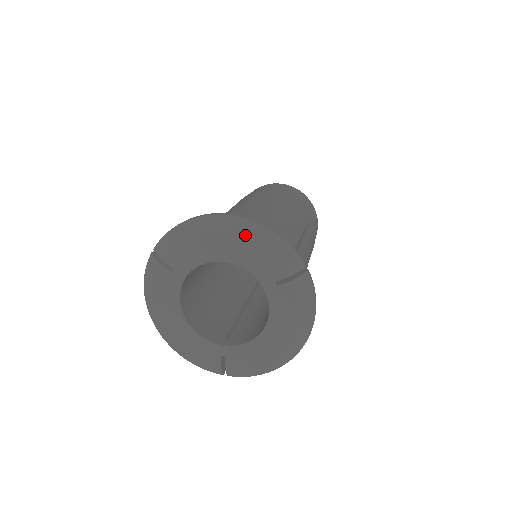
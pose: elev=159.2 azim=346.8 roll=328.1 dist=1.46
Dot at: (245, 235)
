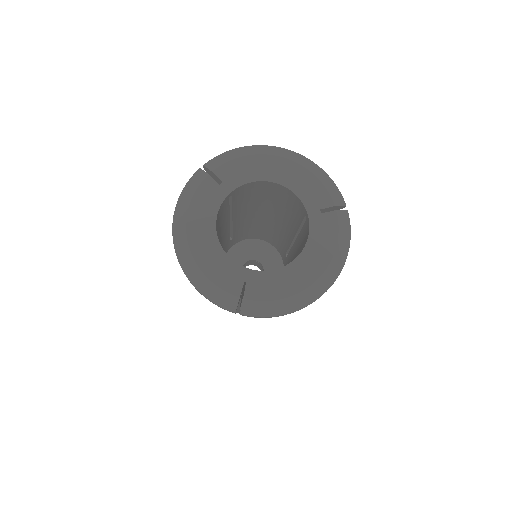
Dot at: (301, 163)
